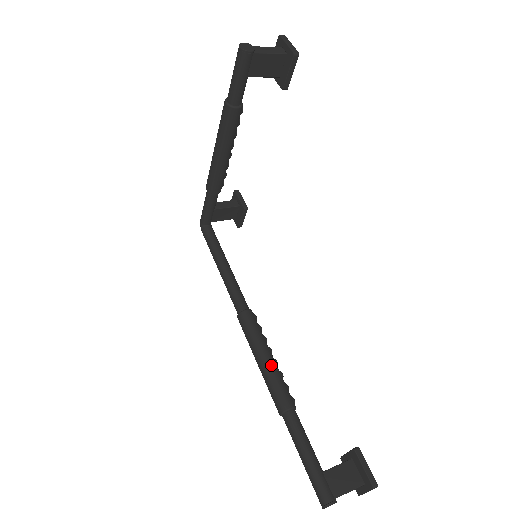
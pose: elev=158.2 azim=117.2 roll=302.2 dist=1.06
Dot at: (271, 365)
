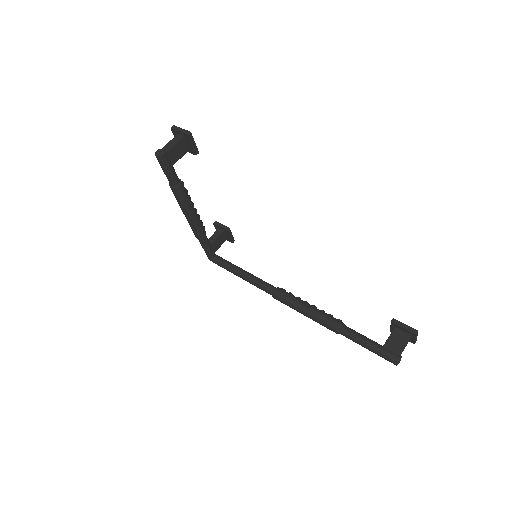
Dot at: (312, 311)
